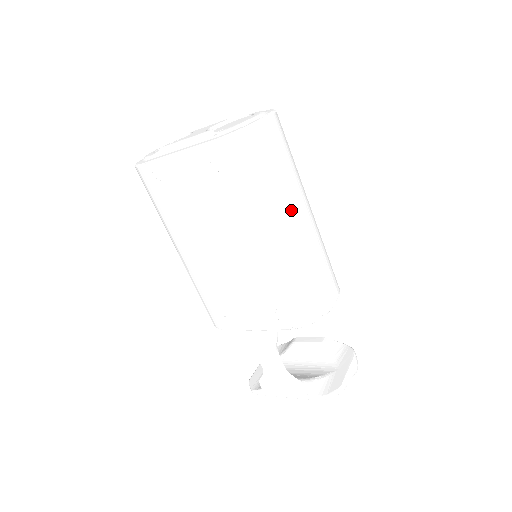
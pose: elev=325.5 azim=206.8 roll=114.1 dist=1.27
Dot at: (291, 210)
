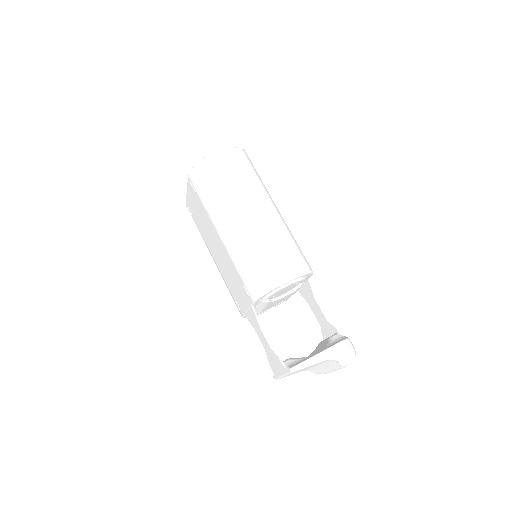
Dot at: (237, 207)
